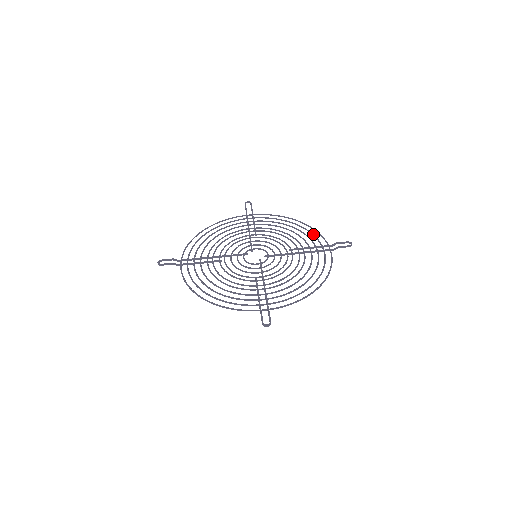
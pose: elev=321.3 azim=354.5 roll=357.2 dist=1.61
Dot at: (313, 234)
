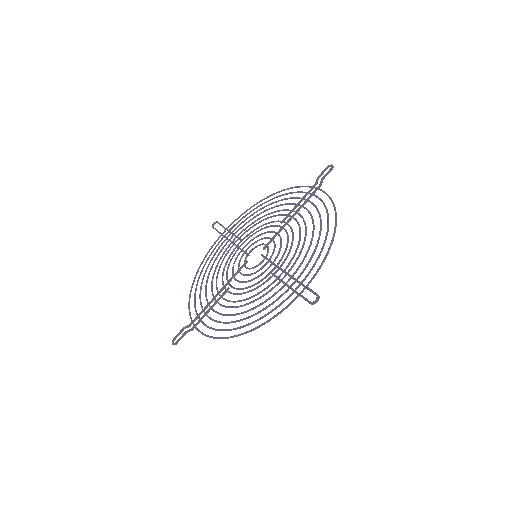
Dot at: (291, 192)
